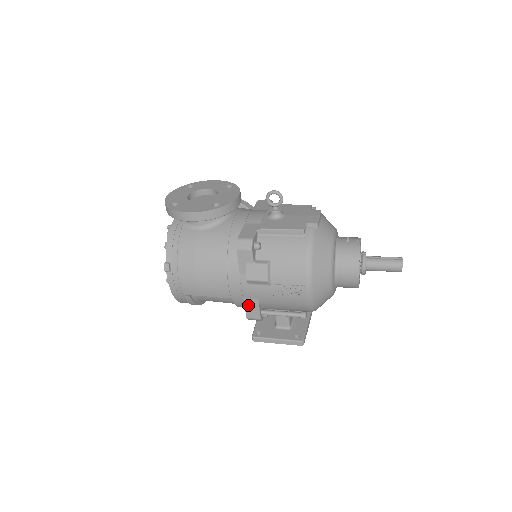
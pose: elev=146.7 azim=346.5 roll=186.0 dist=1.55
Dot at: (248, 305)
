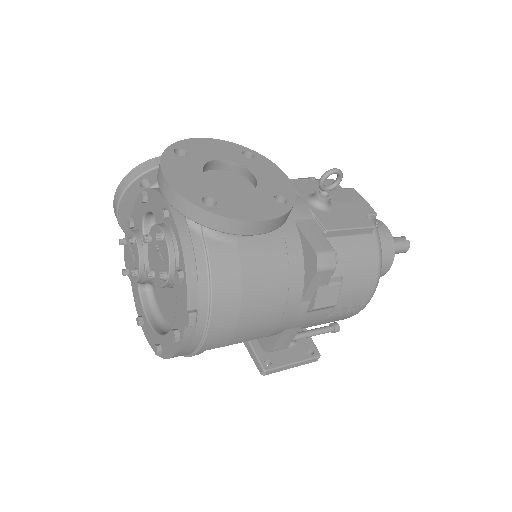
Dot at: (284, 337)
